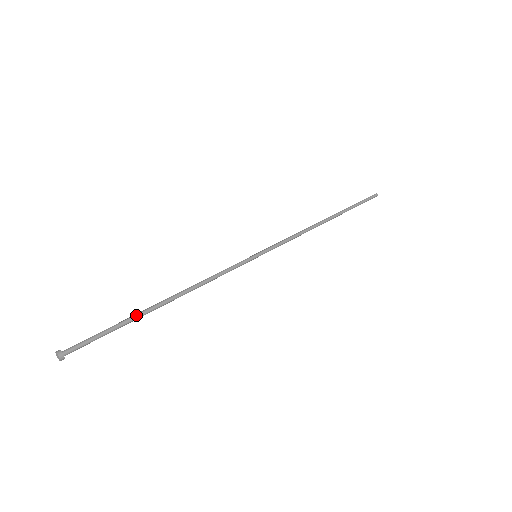
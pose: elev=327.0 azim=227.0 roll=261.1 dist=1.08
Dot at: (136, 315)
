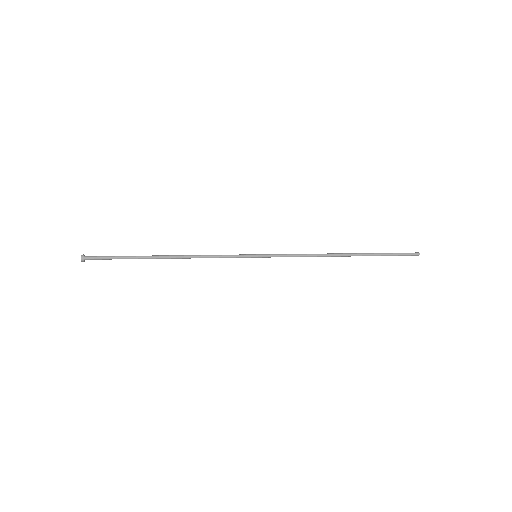
Dot at: (140, 256)
